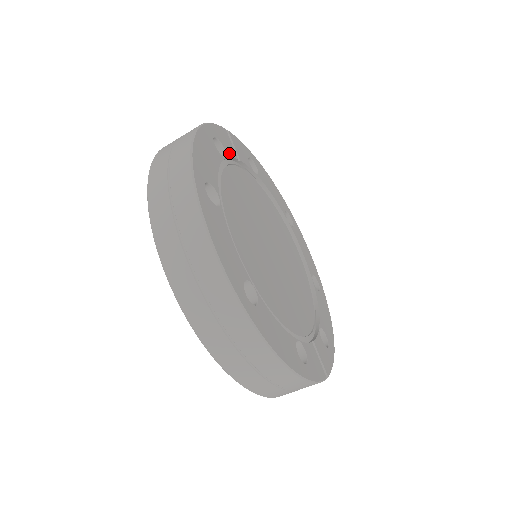
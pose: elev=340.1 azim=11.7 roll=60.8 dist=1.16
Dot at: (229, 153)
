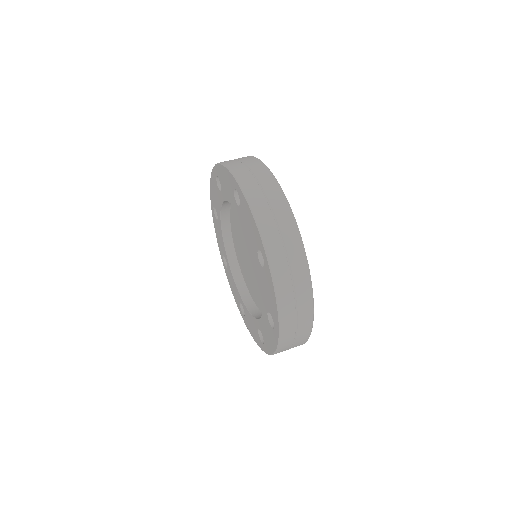
Dot at: occluded
